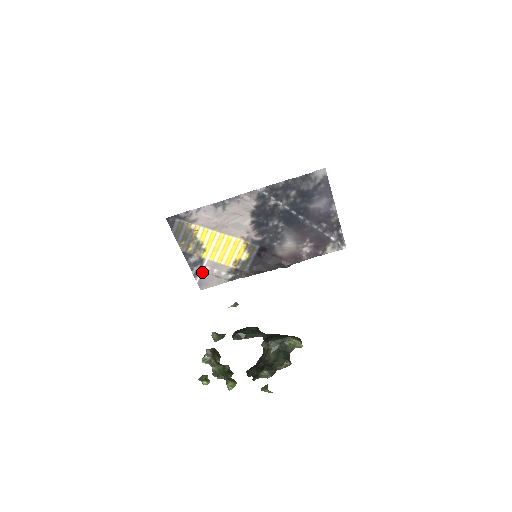
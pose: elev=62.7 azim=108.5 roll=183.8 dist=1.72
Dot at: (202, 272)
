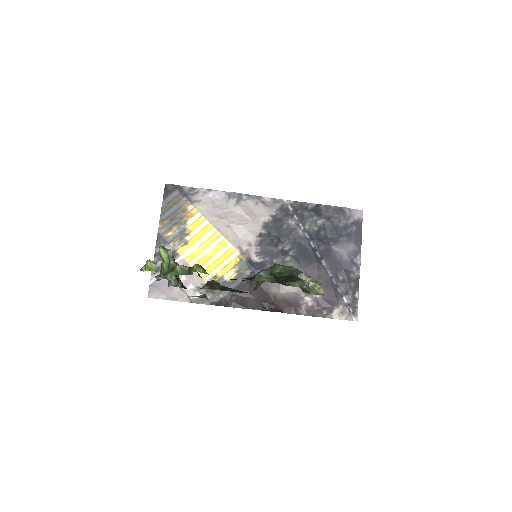
Dot at: occluded
